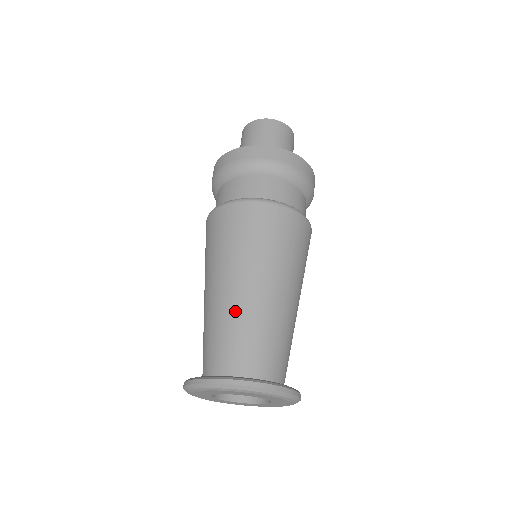
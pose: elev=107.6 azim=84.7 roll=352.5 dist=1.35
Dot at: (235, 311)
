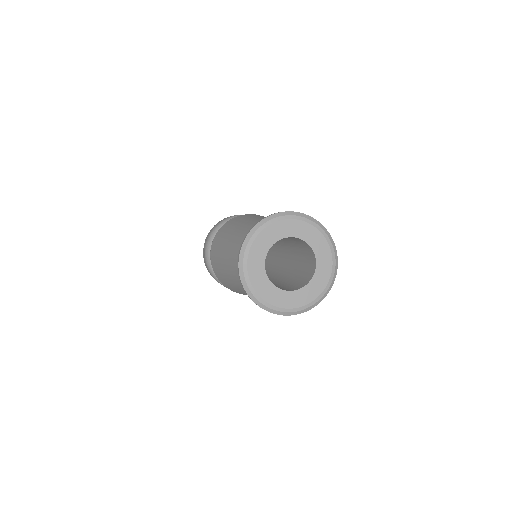
Dot at: occluded
